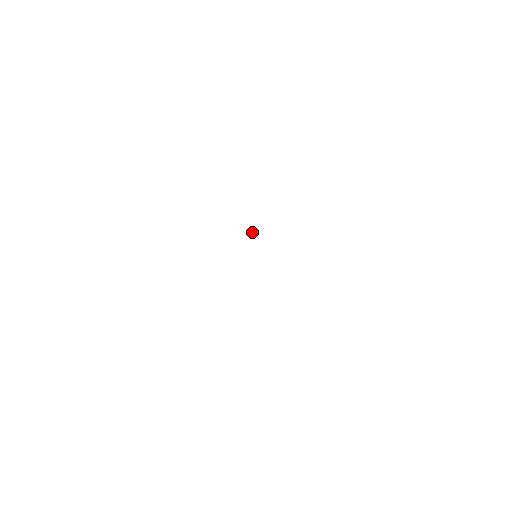
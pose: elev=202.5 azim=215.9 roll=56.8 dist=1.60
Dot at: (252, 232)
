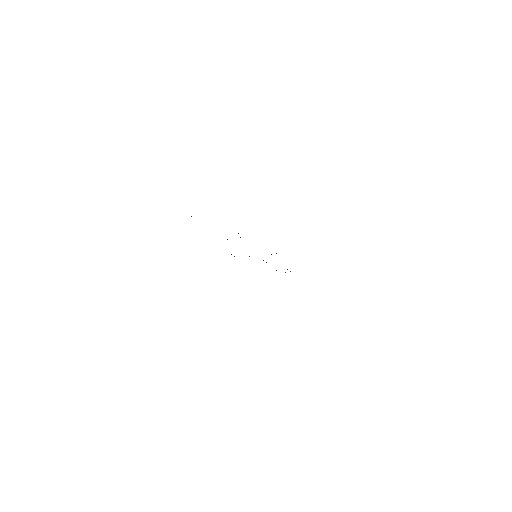
Dot at: occluded
